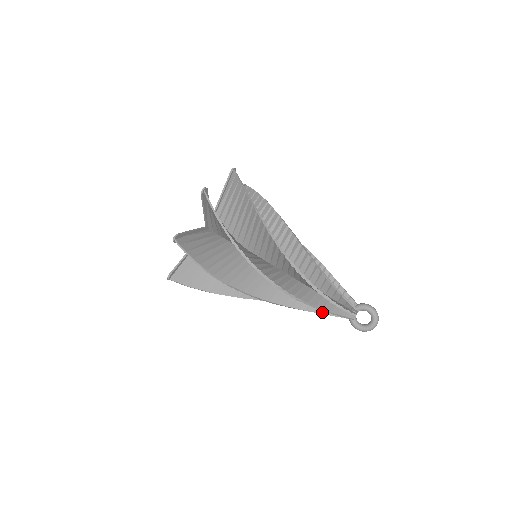
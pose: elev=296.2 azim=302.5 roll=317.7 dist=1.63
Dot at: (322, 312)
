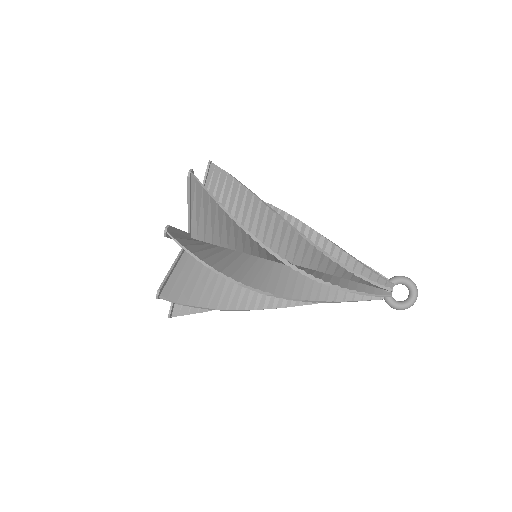
Dot at: (352, 299)
